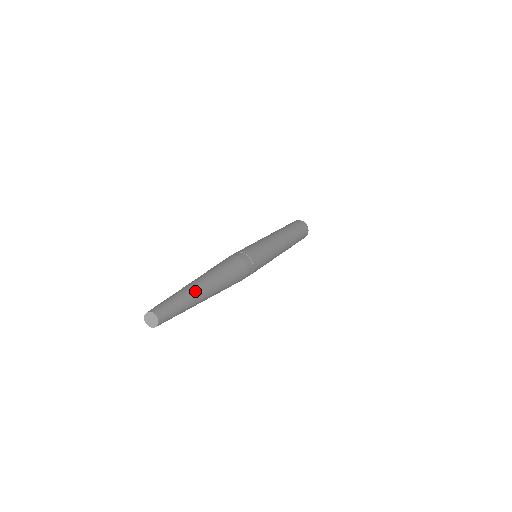
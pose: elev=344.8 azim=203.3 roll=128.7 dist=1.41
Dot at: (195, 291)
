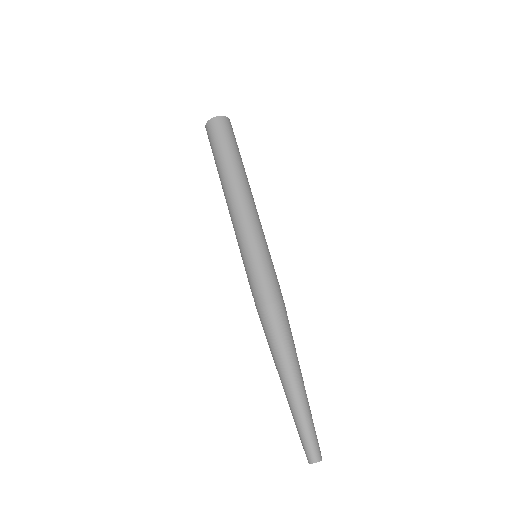
Dot at: (303, 400)
